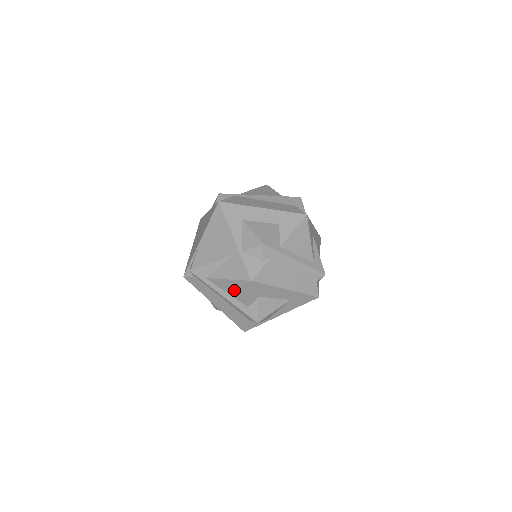
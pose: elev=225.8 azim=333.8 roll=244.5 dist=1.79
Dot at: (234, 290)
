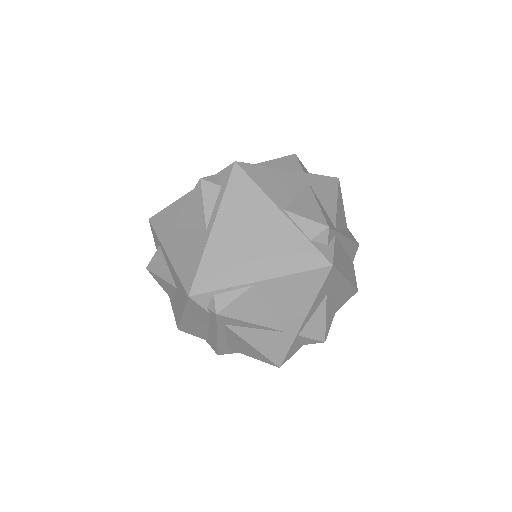
Dot at: (241, 346)
